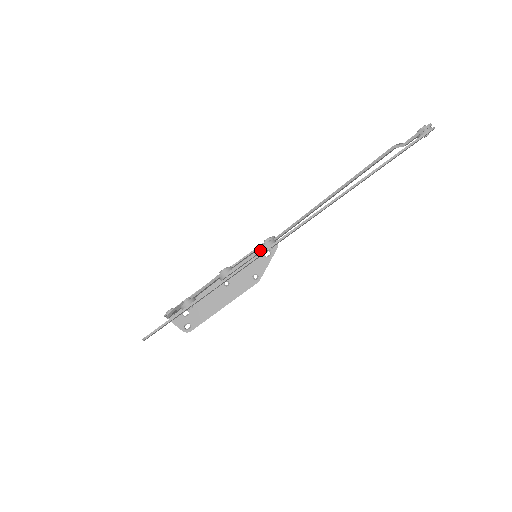
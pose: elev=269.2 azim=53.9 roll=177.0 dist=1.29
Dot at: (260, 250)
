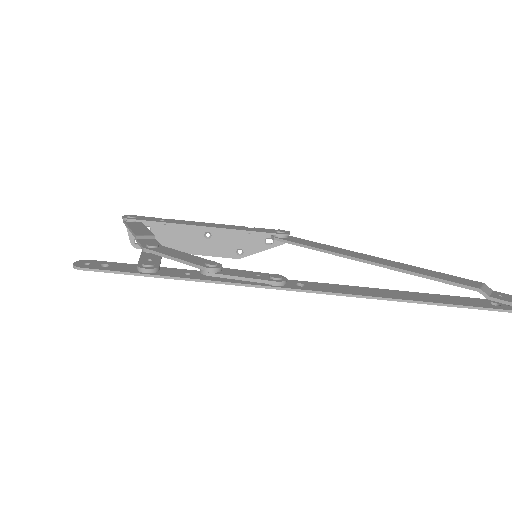
Dot at: (264, 281)
